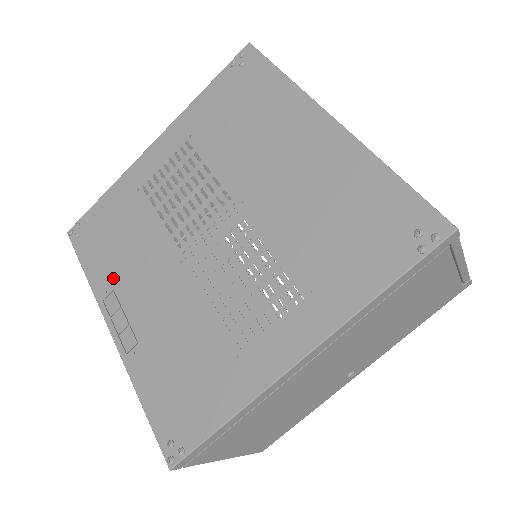
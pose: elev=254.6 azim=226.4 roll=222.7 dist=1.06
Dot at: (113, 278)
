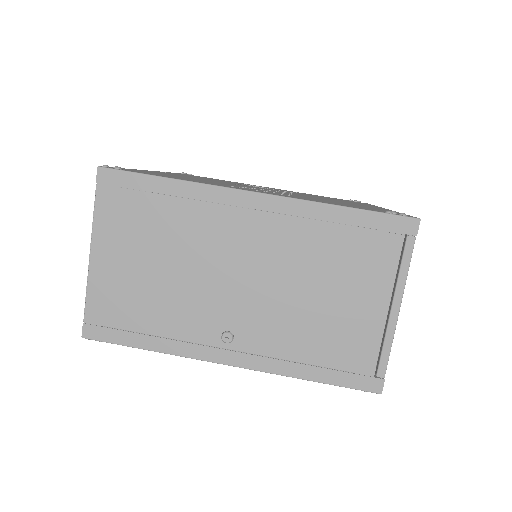
Dot at: occluded
